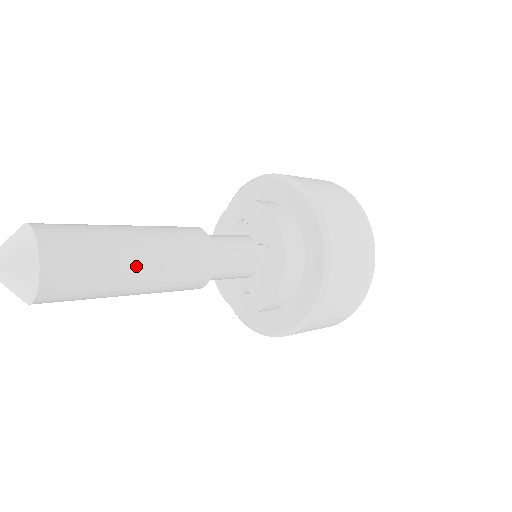
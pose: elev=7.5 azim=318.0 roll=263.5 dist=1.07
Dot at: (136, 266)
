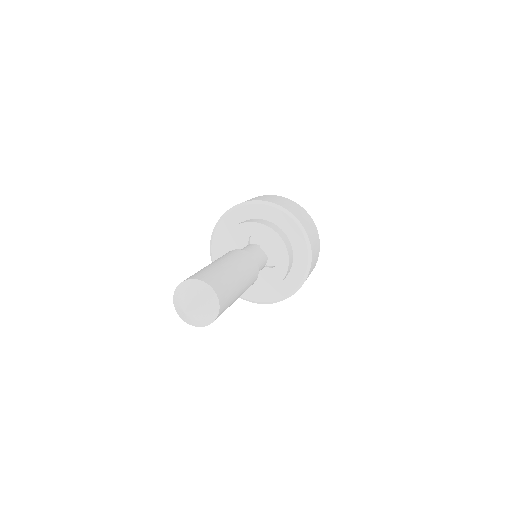
Dot at: (240, 294)
